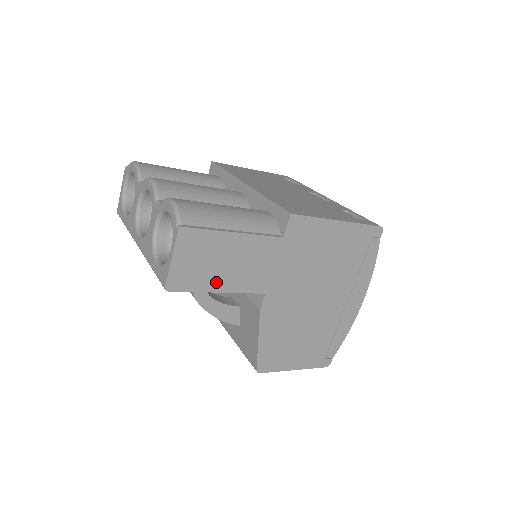
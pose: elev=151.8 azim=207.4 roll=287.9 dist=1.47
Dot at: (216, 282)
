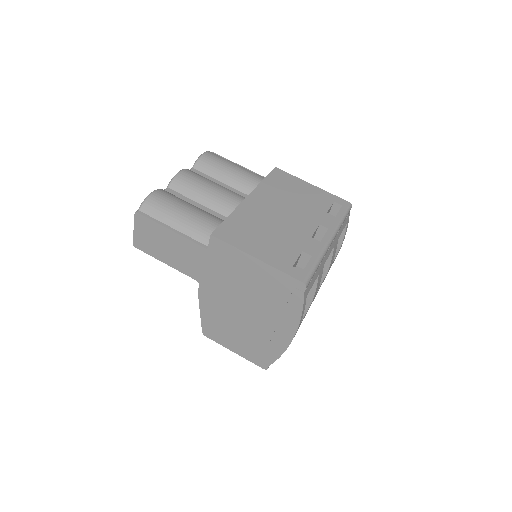
Dot at: (163, 256)
